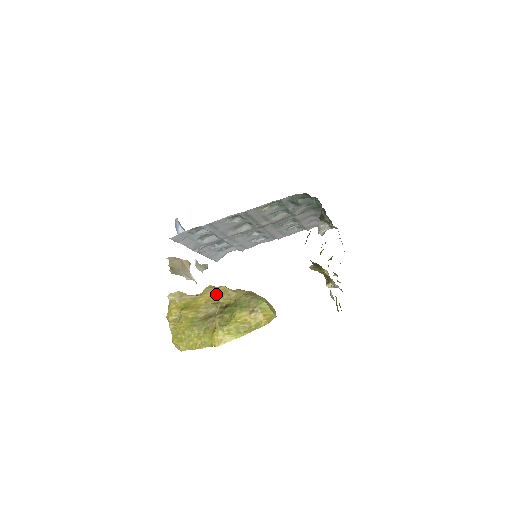
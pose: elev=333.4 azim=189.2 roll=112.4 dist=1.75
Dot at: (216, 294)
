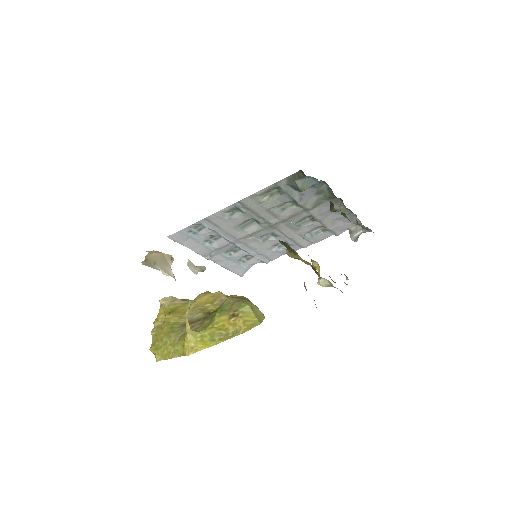
Dot at: (208, 299)
